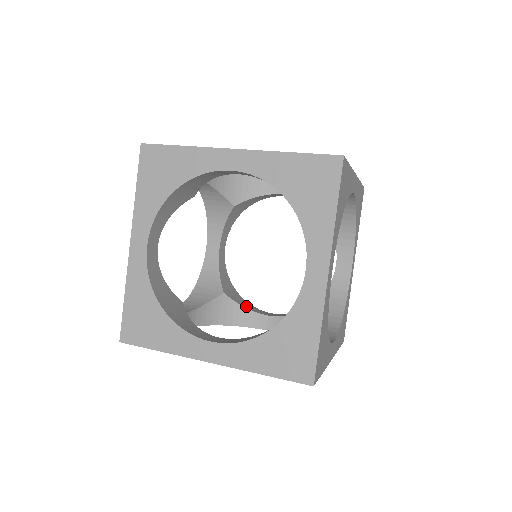
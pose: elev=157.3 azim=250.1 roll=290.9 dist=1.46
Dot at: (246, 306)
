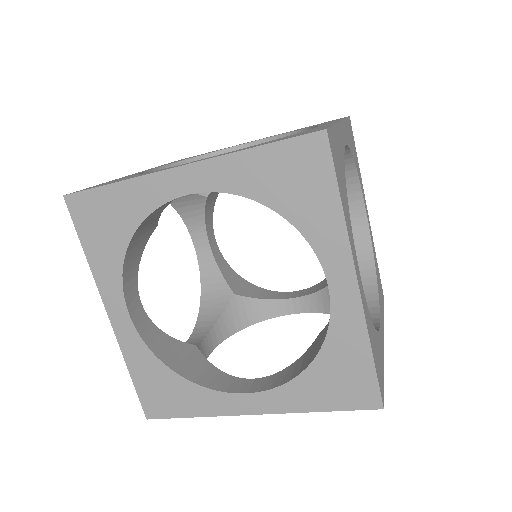
Dot at: occluded
